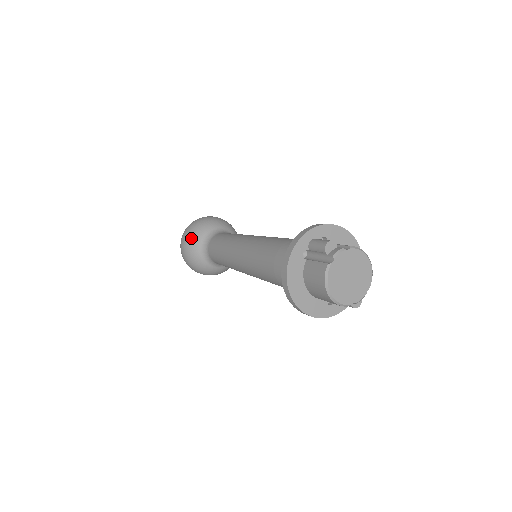
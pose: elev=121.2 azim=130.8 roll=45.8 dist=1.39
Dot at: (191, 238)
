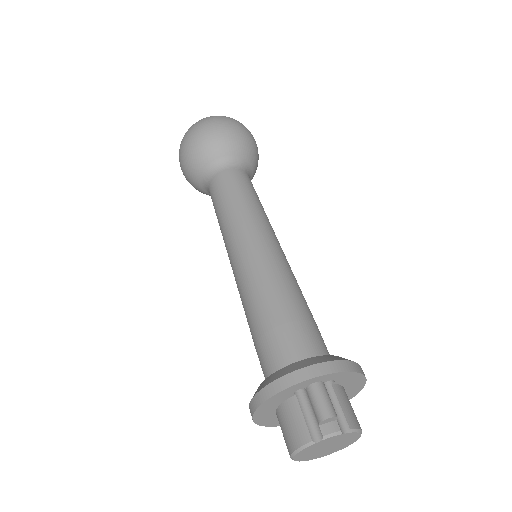
Dot at: (199, 149)
